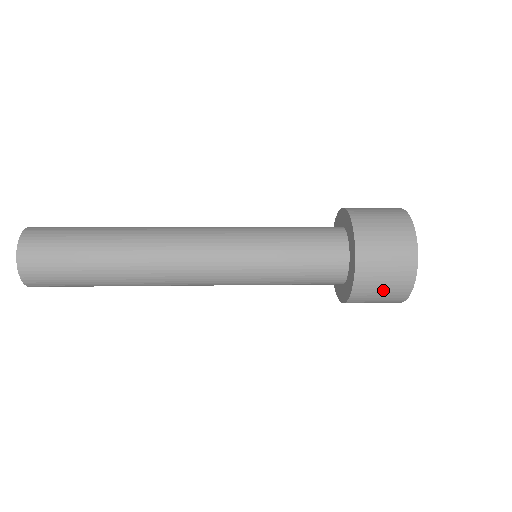
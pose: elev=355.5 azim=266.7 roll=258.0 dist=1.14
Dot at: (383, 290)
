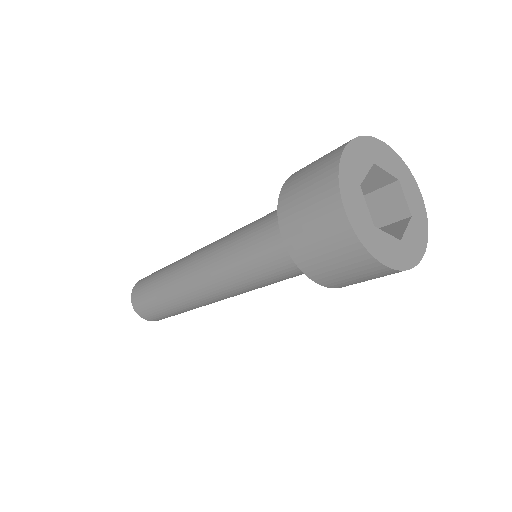
Dot at: (351, 275)
